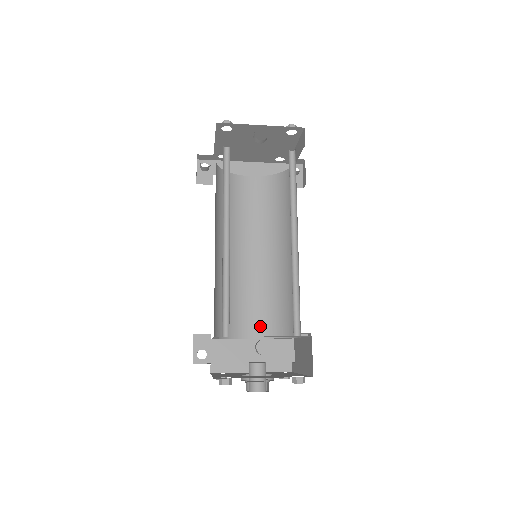
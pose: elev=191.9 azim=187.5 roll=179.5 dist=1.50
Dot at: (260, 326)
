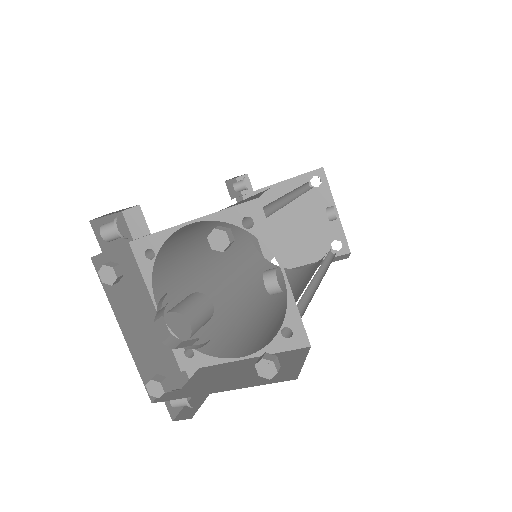
Dot at: (175, 312)
